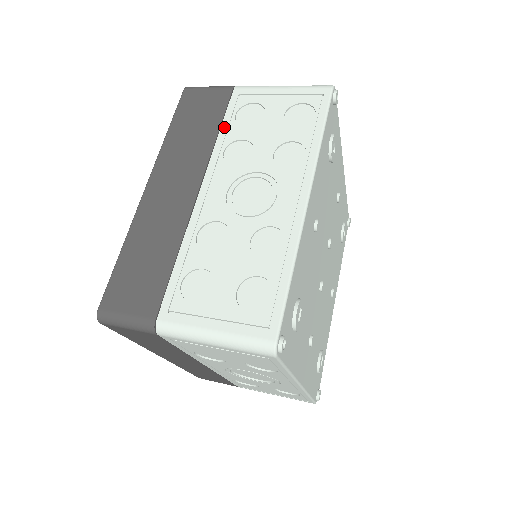
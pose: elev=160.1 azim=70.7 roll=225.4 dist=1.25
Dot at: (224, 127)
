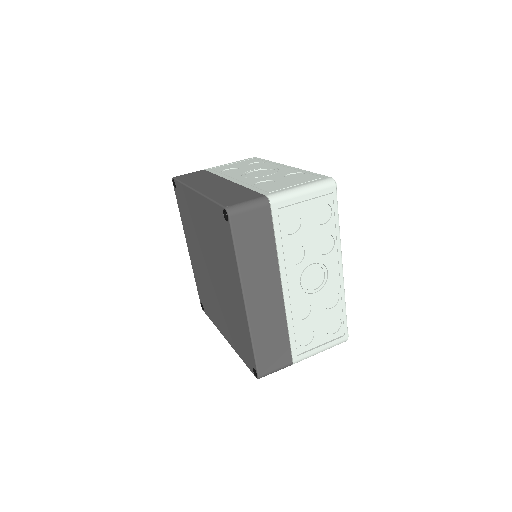
Dot at: (278, 240)
